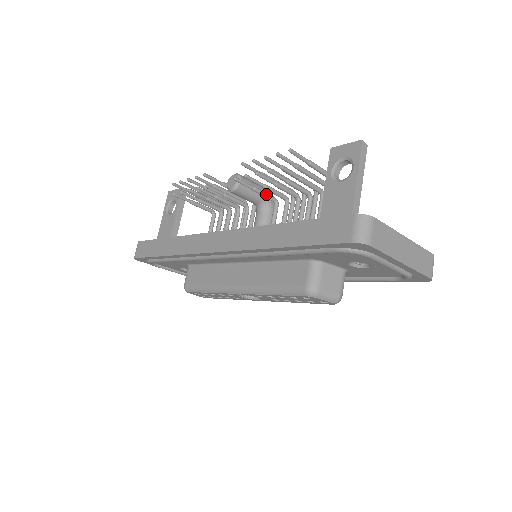
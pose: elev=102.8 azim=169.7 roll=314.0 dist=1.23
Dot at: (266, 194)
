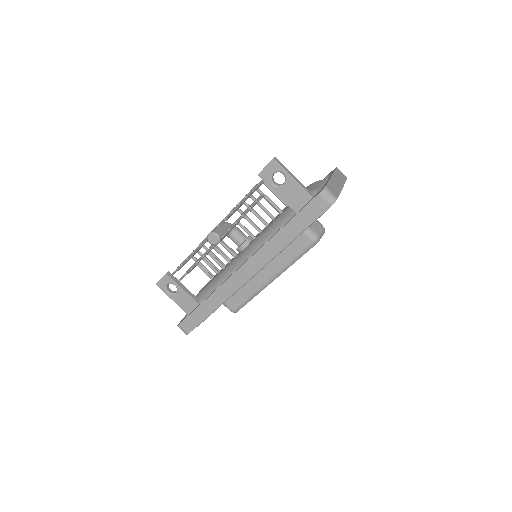
Dot at: occluded
